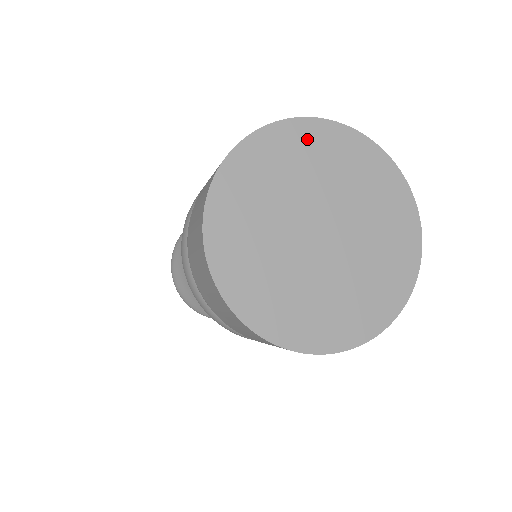
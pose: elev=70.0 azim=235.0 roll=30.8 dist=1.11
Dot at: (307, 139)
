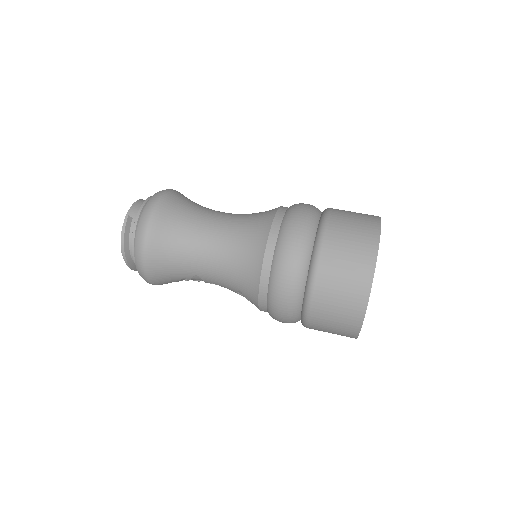
Dot at: occluded
